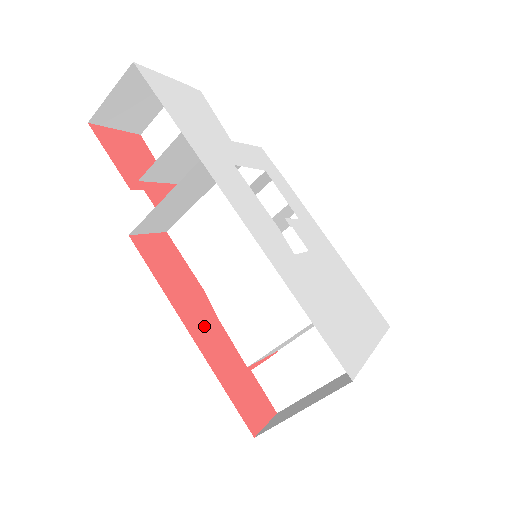
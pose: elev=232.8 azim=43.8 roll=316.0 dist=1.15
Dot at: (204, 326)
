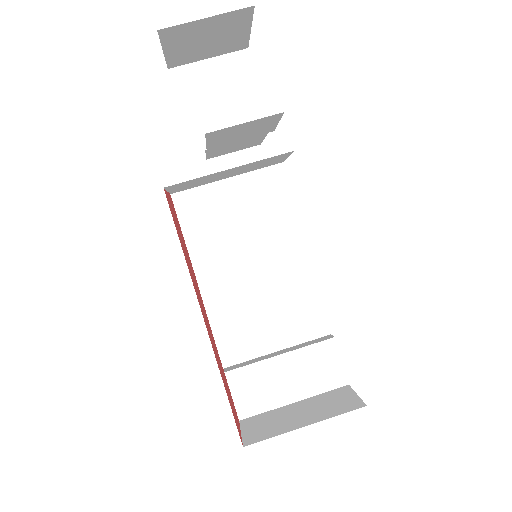
Dot at: (205, 317)
